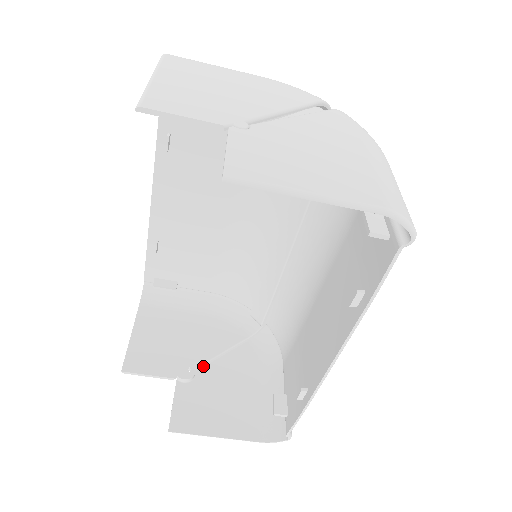
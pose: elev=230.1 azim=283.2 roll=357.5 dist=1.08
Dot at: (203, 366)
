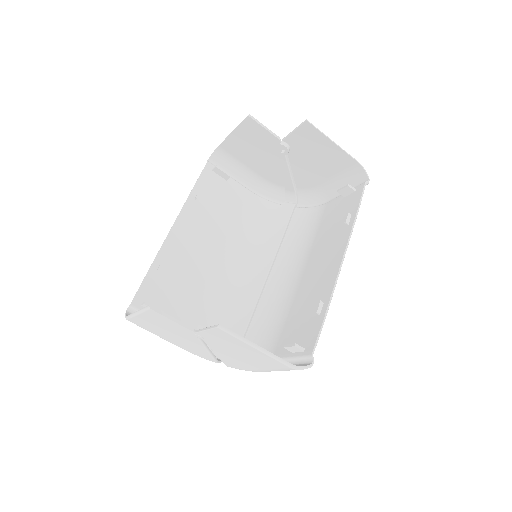
Dot at: occluded
